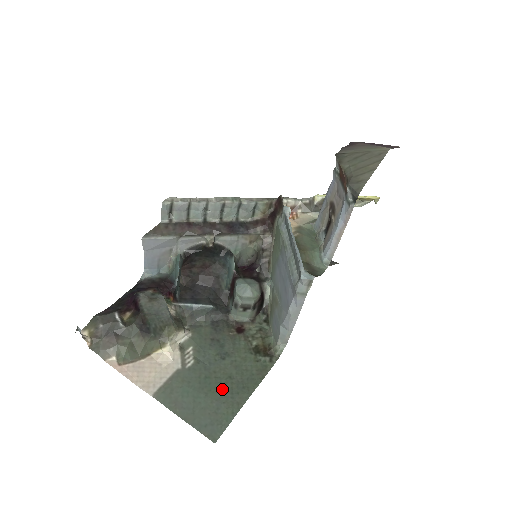
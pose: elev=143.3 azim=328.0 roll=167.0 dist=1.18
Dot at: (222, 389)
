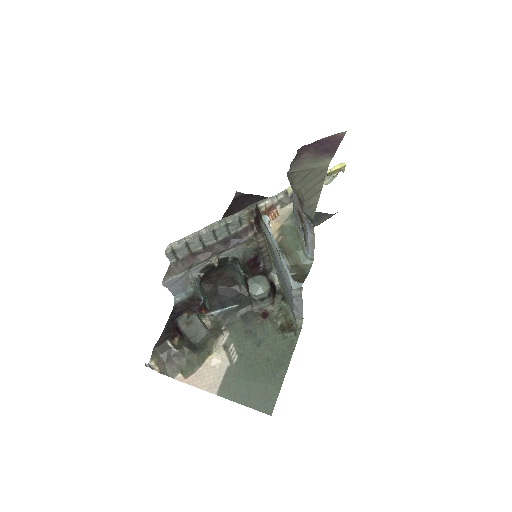
Dot at: (265, 372)
